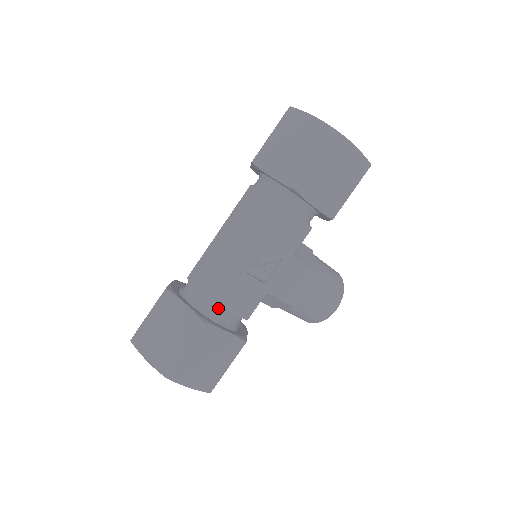
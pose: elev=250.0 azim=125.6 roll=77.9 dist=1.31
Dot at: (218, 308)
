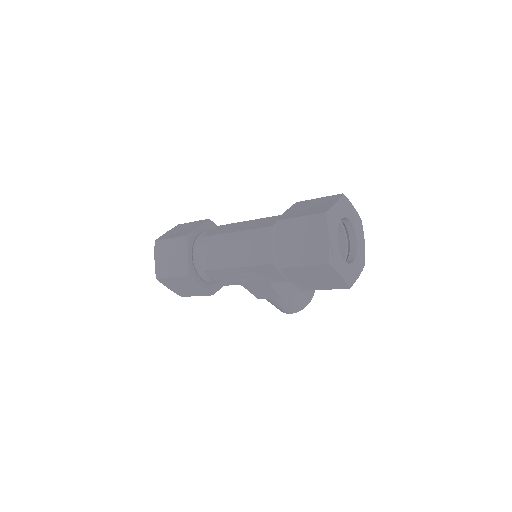
Dot at: occluded
